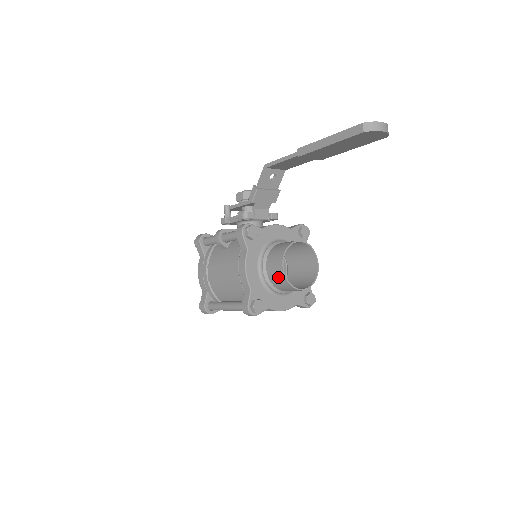
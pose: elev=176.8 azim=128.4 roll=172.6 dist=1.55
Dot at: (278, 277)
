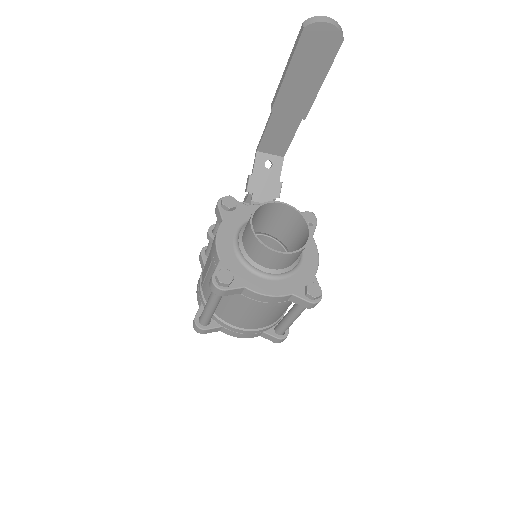
Dot at: (249, 238)
